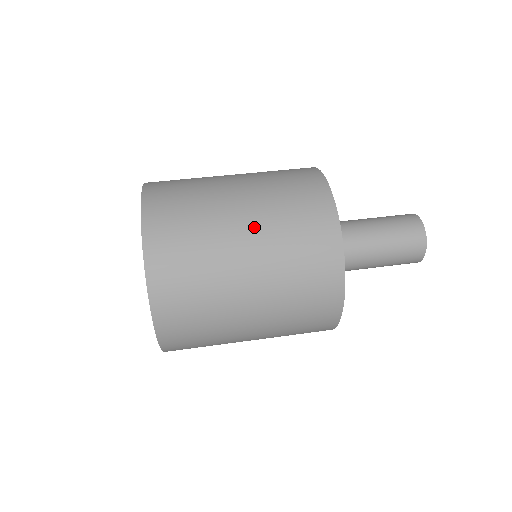
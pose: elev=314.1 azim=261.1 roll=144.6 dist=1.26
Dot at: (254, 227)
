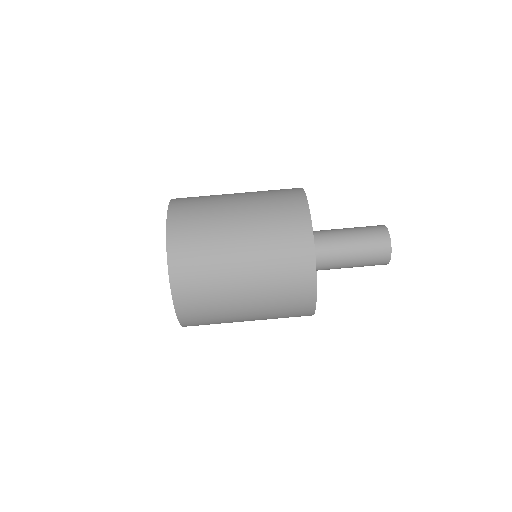
Dot at: (249, 245)
